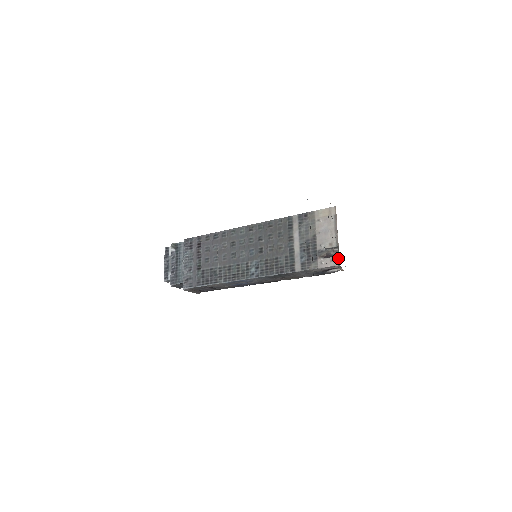
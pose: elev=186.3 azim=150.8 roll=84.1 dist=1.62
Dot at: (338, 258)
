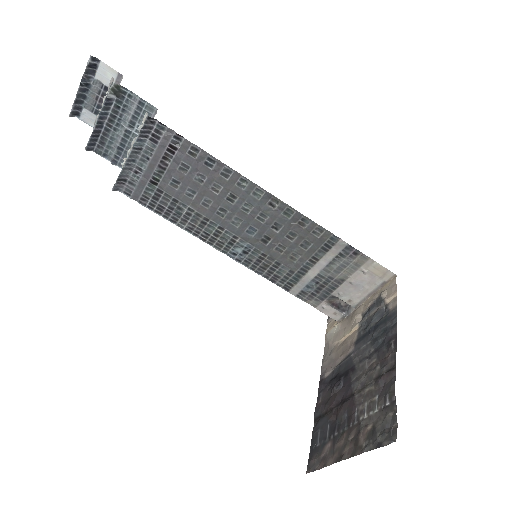
Dot at: (344, 317)
